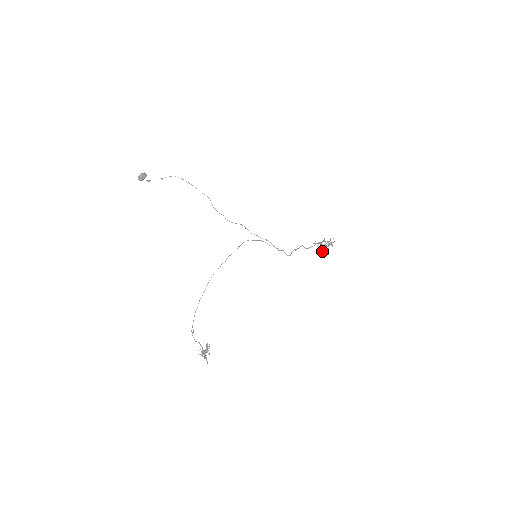
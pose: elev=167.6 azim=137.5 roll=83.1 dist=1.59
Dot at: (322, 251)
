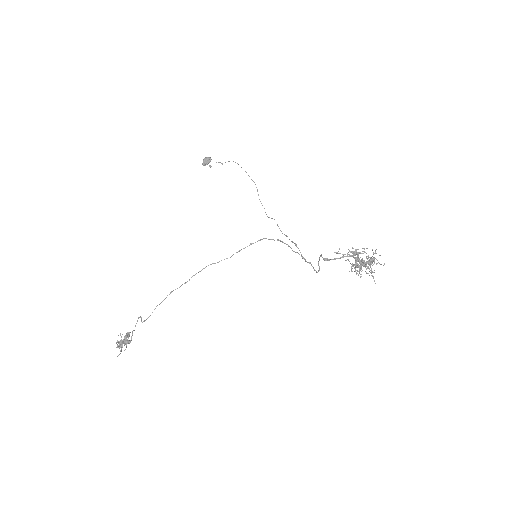
Dot at: occluded
